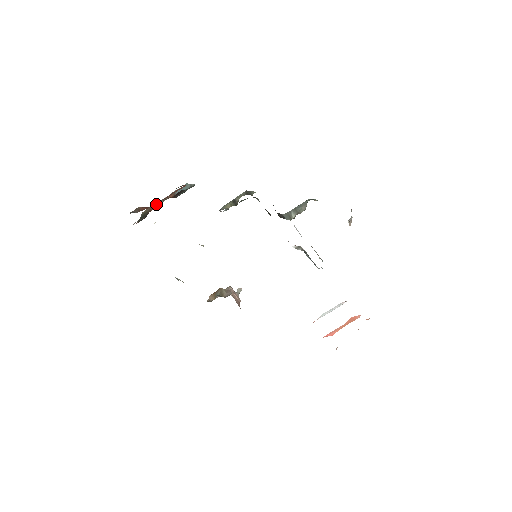
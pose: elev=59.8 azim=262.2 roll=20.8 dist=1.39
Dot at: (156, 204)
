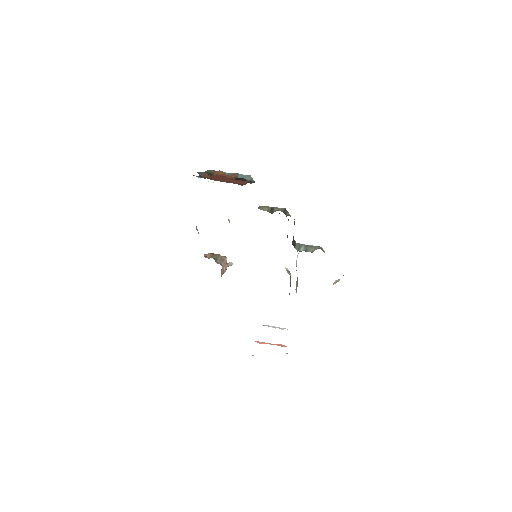
Dot at: (220, 174)
